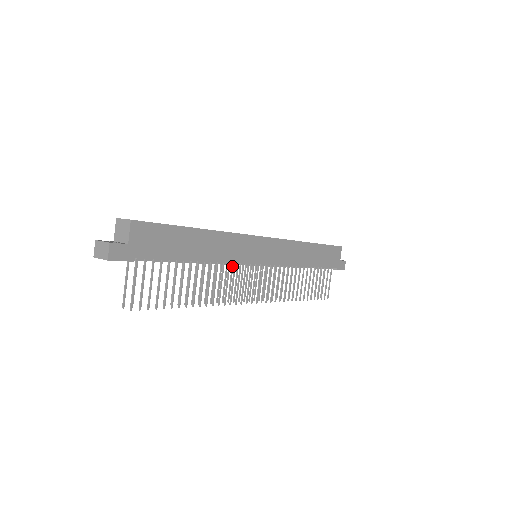
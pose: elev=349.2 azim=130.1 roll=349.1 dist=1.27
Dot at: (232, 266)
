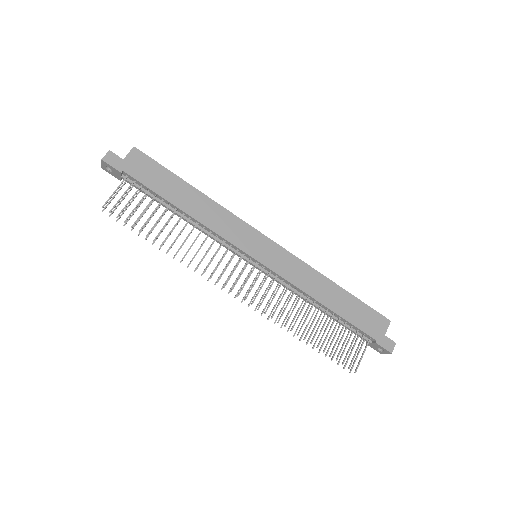
Dot at: (225, 251)
